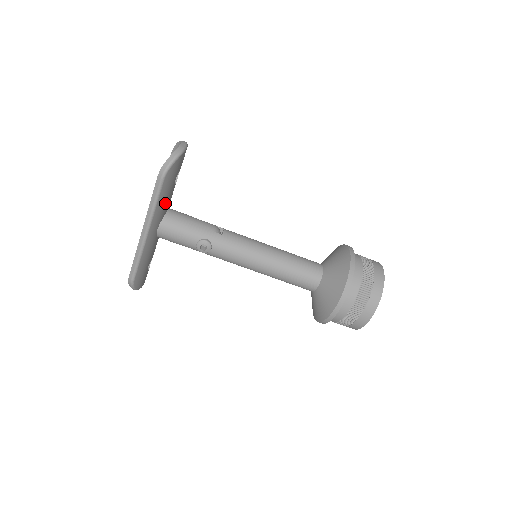
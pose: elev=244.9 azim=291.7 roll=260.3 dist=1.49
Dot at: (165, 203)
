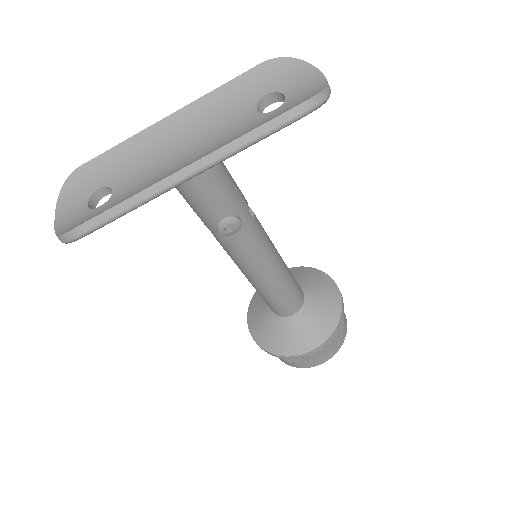
Dot at: occluded
